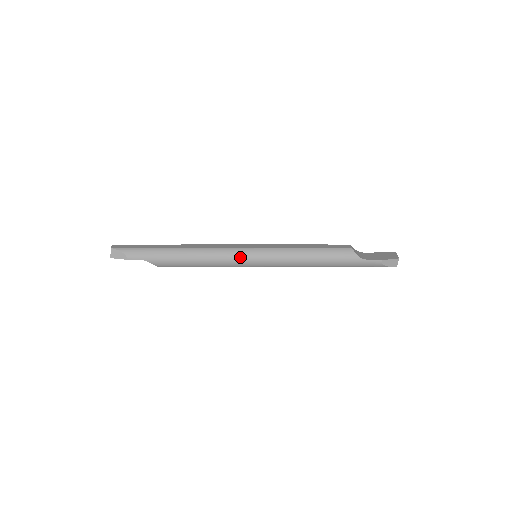
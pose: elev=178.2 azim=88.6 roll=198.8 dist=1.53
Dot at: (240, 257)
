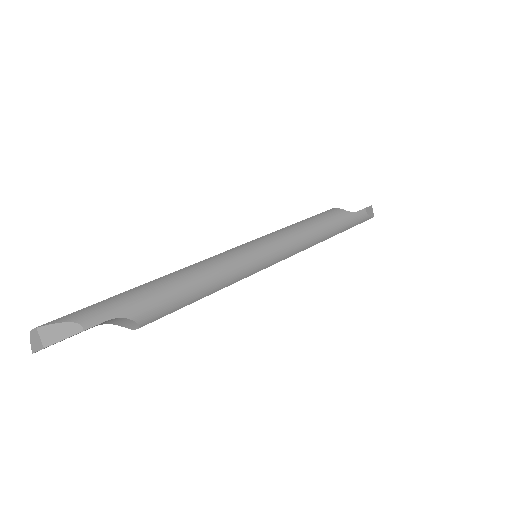
Dot at: (247, 255)
